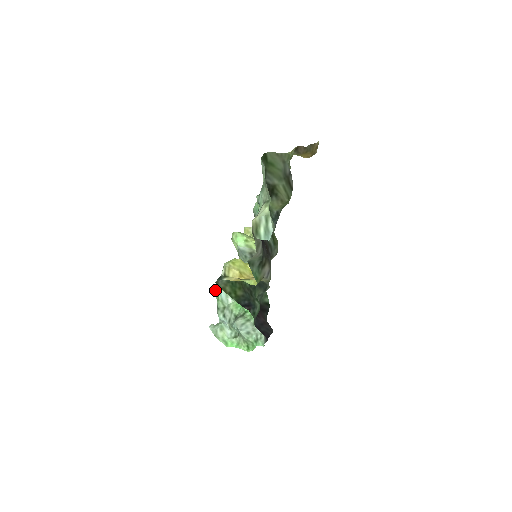
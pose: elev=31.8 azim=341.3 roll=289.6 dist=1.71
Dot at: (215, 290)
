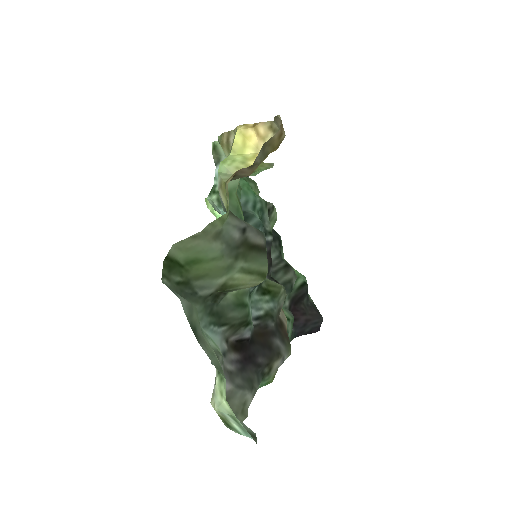
Dot at: occluded
